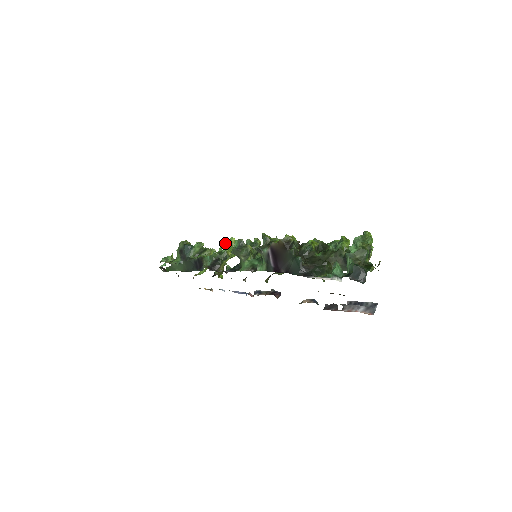
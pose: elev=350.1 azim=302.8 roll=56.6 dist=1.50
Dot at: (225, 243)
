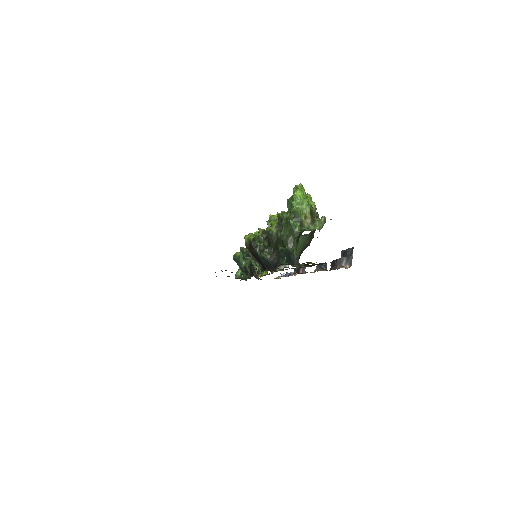
Dot at: occluded
